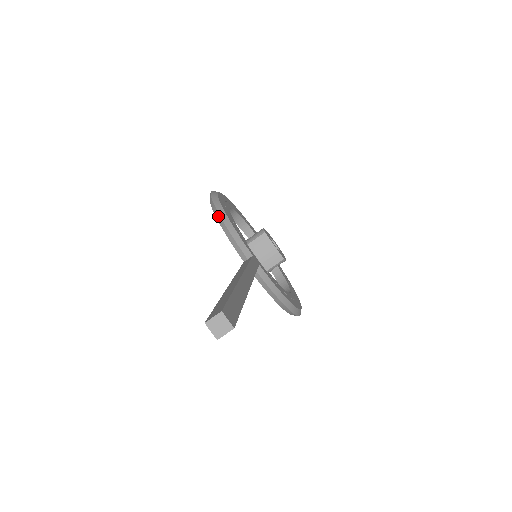
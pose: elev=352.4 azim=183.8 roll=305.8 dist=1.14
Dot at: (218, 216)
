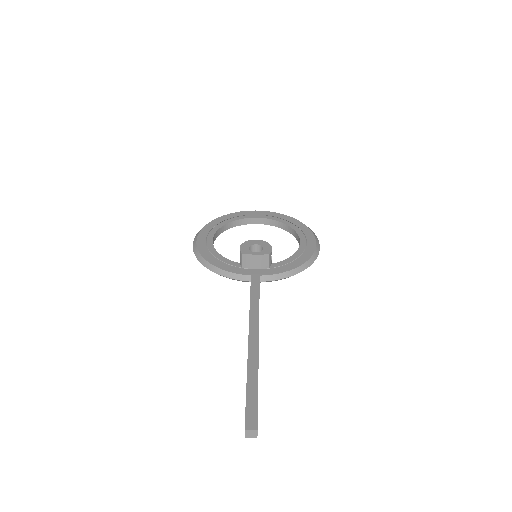
Dot at: occluded
